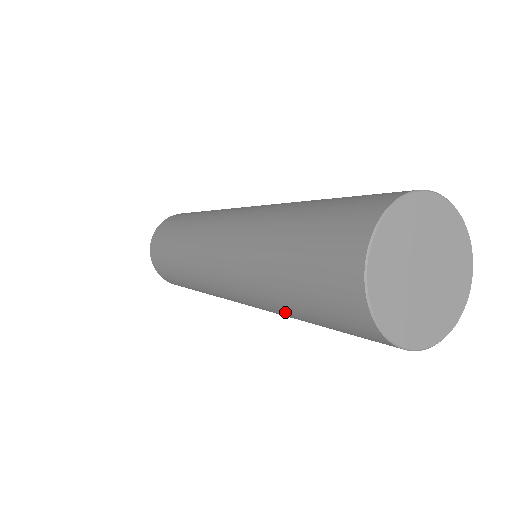
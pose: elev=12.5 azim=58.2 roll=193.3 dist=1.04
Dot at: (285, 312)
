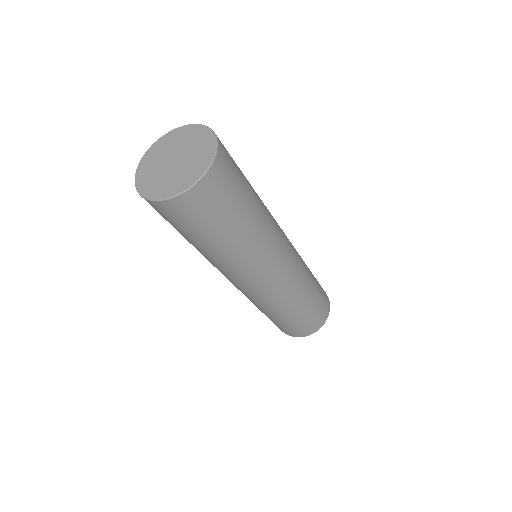
Dot at: (202, 252)
